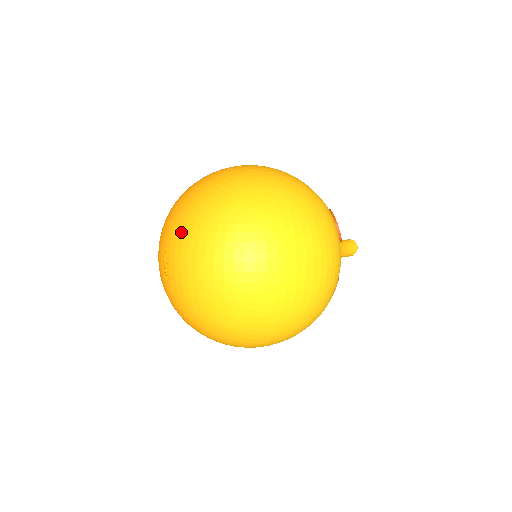
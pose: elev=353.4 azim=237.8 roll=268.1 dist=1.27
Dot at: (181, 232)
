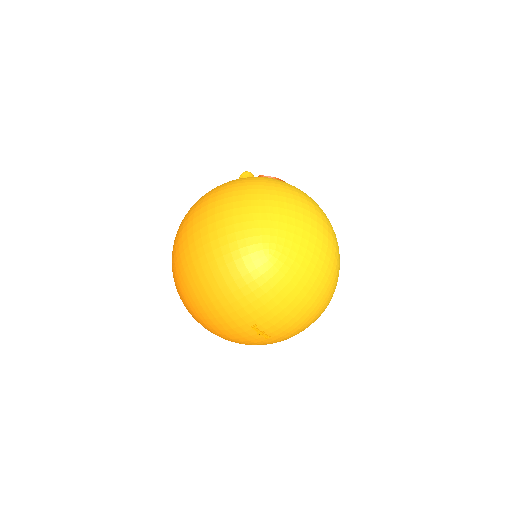
Dot at: (258, 306)
